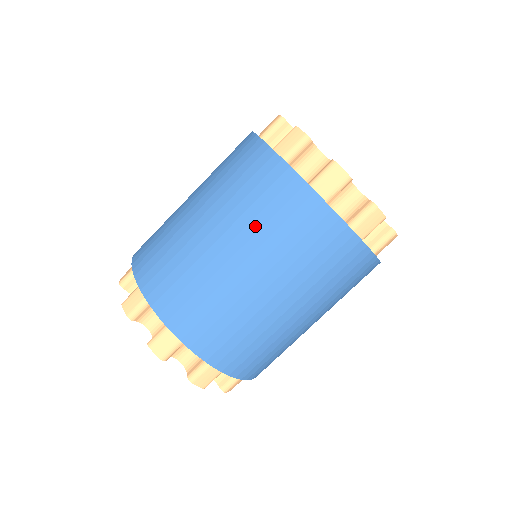
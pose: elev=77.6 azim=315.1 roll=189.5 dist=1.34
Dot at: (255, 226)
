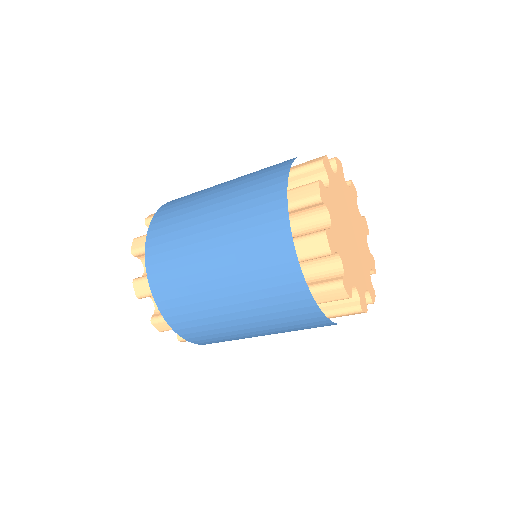
Dot at: occluded
